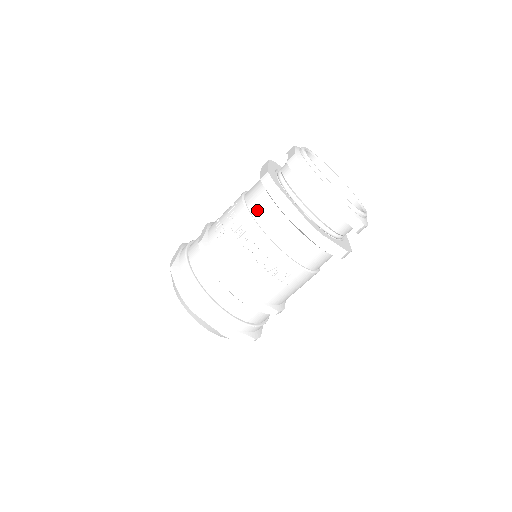
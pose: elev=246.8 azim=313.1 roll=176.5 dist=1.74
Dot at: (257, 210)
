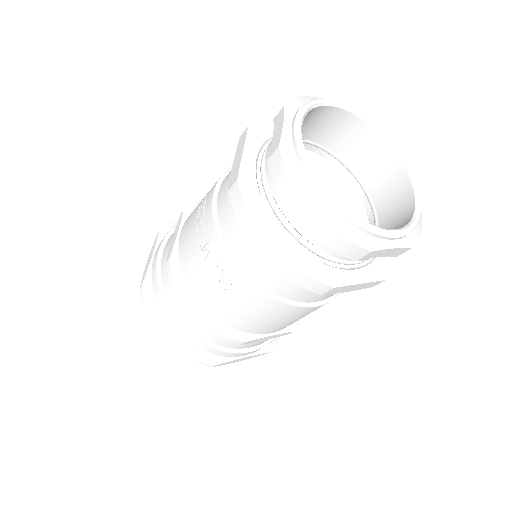
Dot at: occluded
